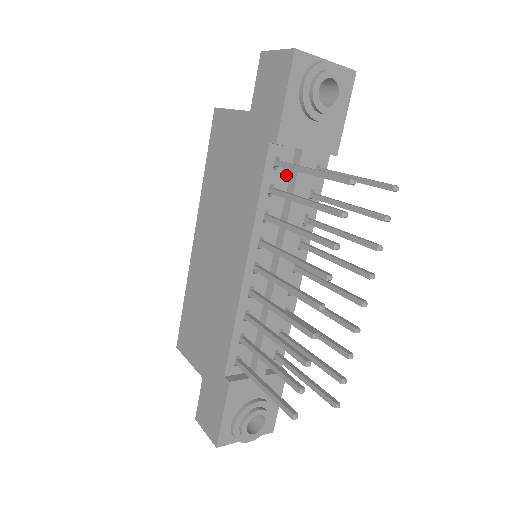
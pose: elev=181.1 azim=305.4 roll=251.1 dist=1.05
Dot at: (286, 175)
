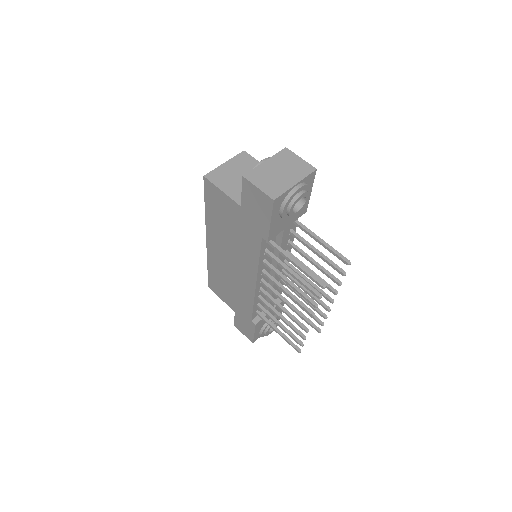
Dot at: (274, 238)
